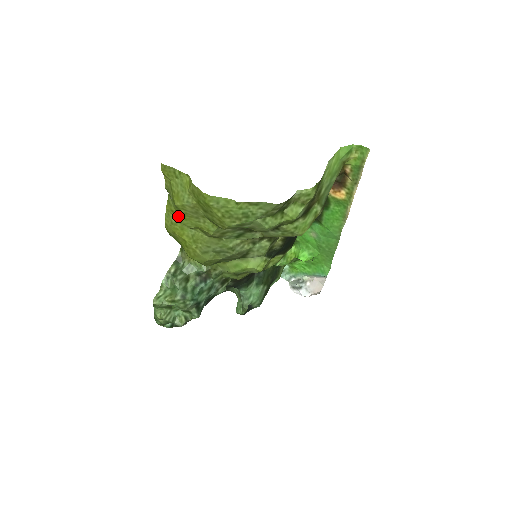
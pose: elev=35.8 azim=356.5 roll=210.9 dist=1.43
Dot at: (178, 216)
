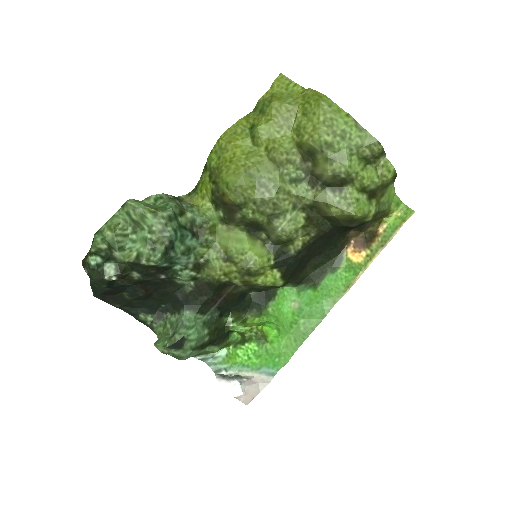
Dot at: (256, 122)
